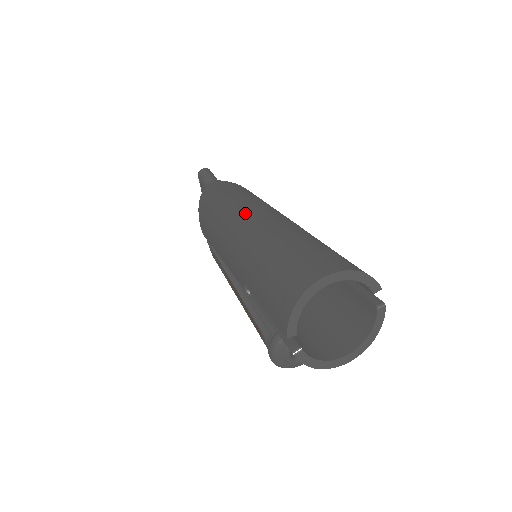
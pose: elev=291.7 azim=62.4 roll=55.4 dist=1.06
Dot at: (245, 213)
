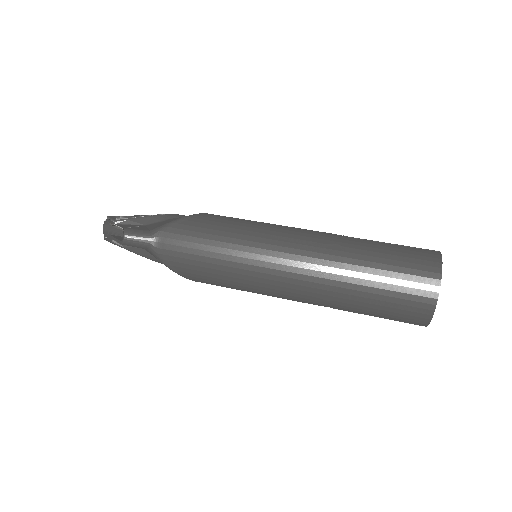
Dot at: (275, 266)
